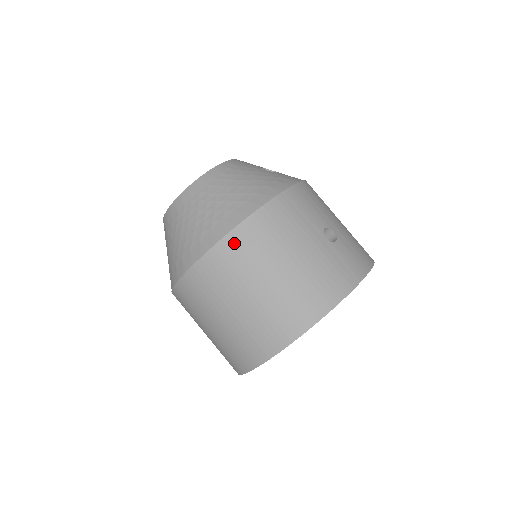
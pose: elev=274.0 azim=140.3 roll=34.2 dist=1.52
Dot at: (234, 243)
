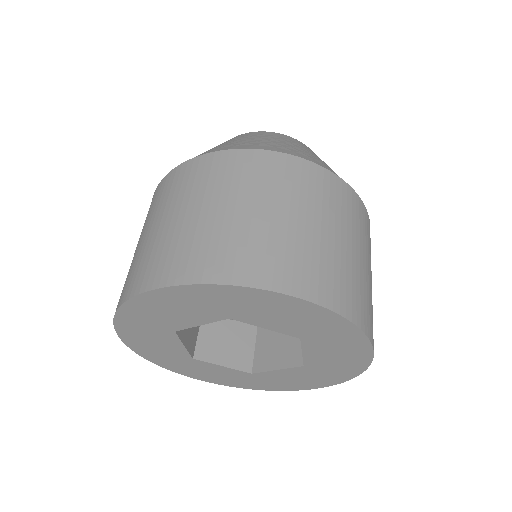
Dot at: (329, 181)
